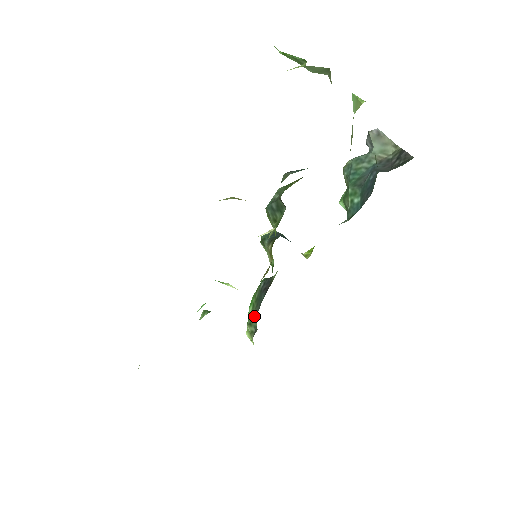
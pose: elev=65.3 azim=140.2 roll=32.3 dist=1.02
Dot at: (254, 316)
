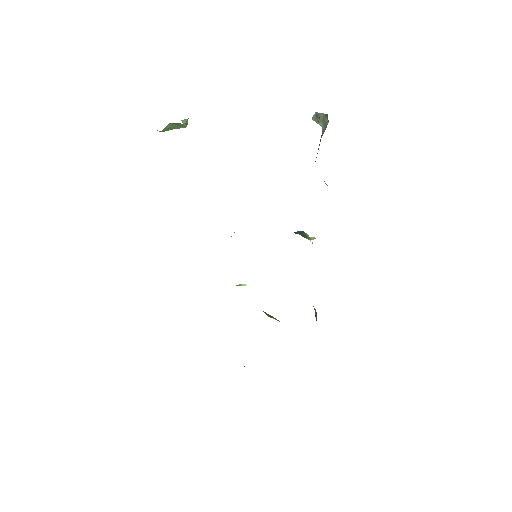
Dot at: occluded
